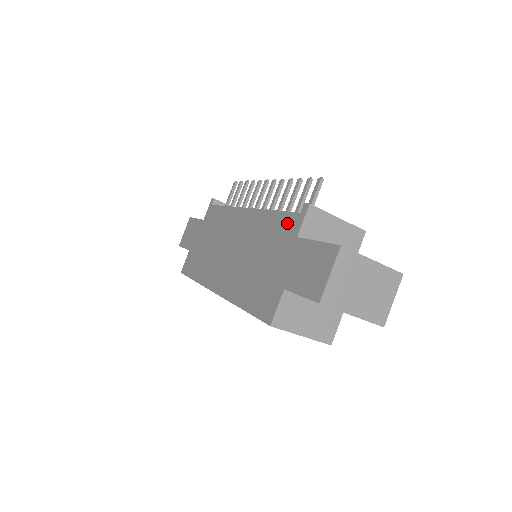
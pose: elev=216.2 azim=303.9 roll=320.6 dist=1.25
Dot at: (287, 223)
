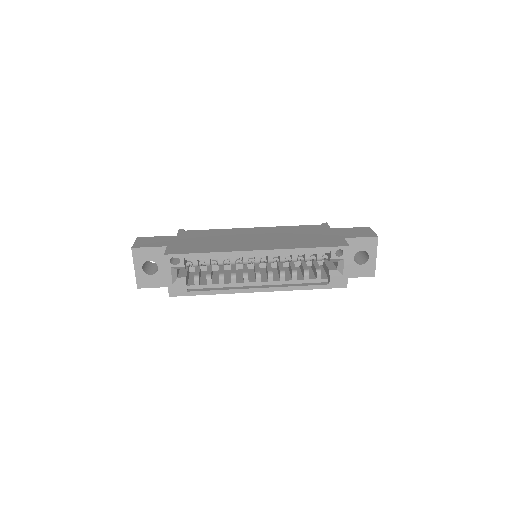
Dot at: (315, 227)
